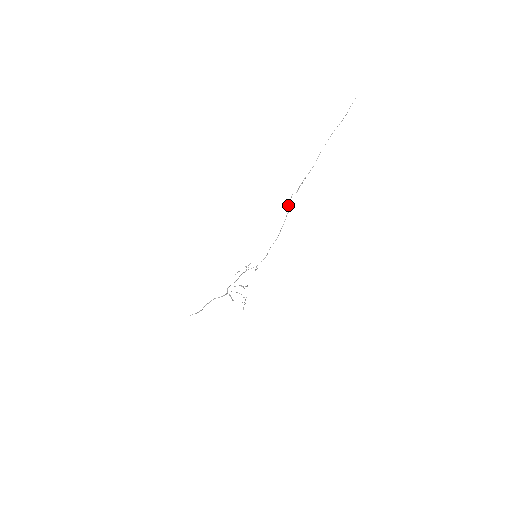
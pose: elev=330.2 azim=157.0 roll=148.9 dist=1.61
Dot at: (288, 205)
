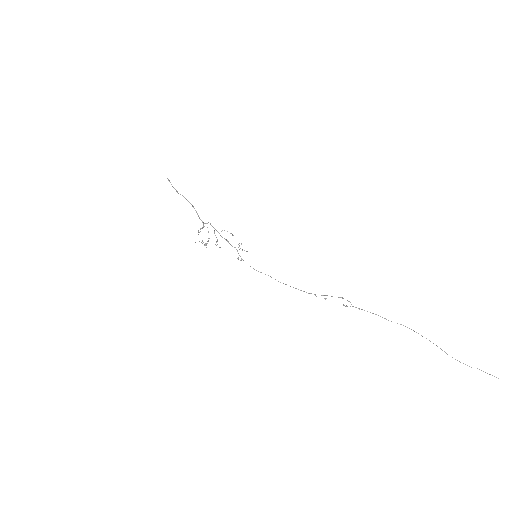
Dot at: (326, 295)
